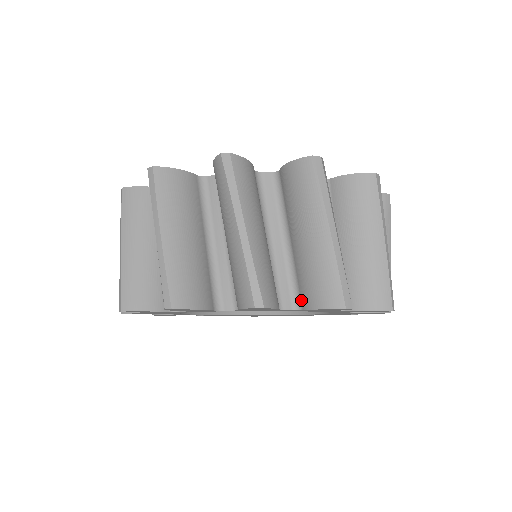
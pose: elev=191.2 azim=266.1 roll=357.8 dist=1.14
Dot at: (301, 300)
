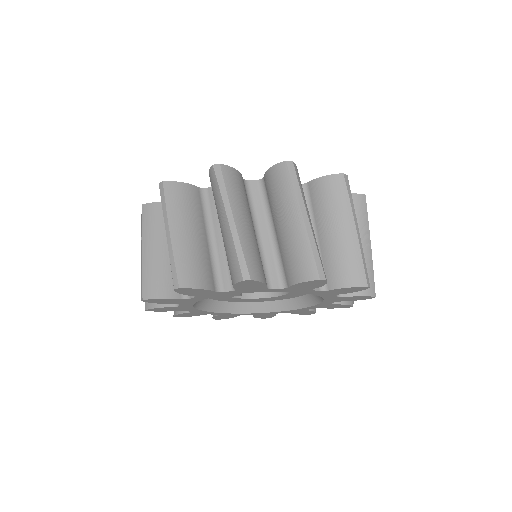
Dot at: (286, 279)
